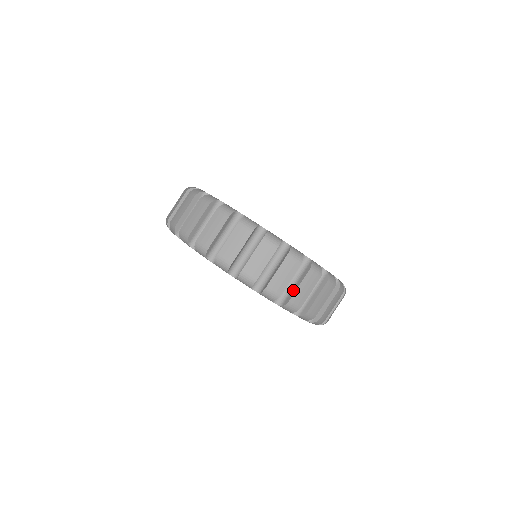
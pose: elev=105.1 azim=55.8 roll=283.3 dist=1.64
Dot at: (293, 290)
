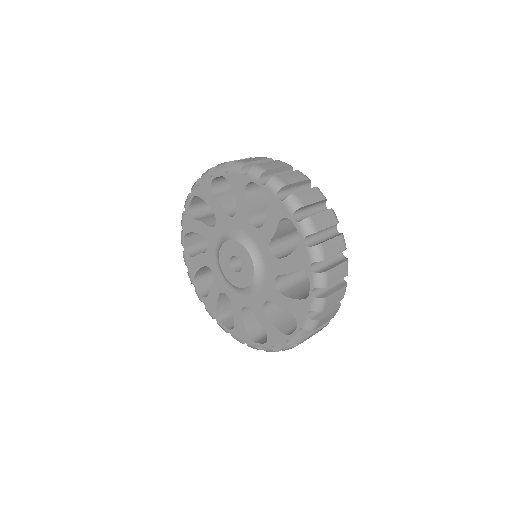
Dot at: (324, 313)
